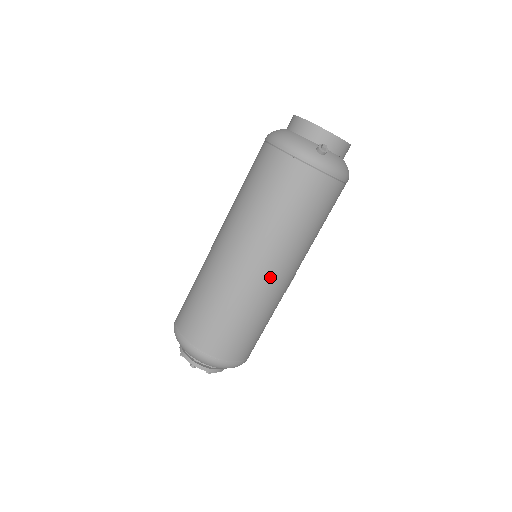
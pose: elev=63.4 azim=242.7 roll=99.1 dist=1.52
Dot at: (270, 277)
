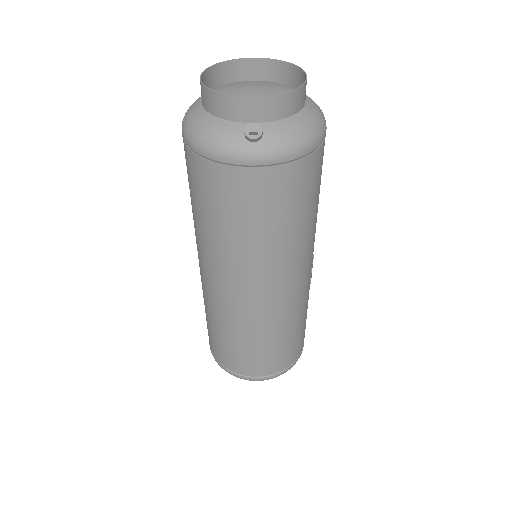
Dot at: (273, 297)
